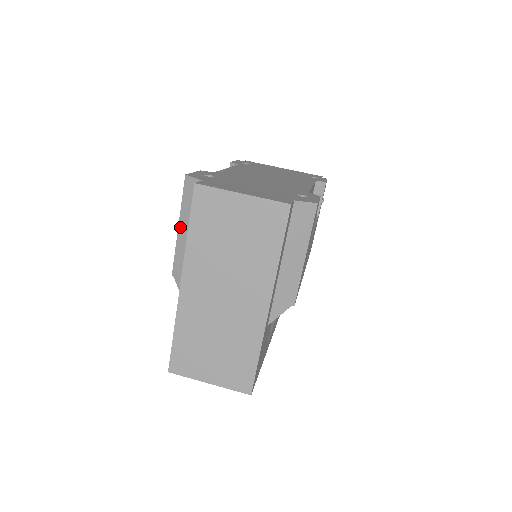
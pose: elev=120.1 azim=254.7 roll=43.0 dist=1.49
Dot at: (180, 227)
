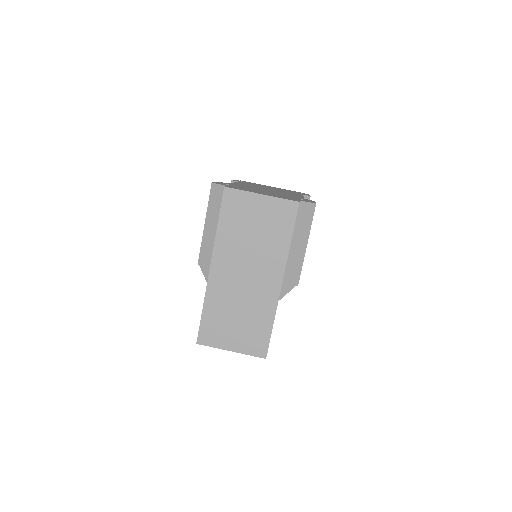
Dot at: (206, 224)
